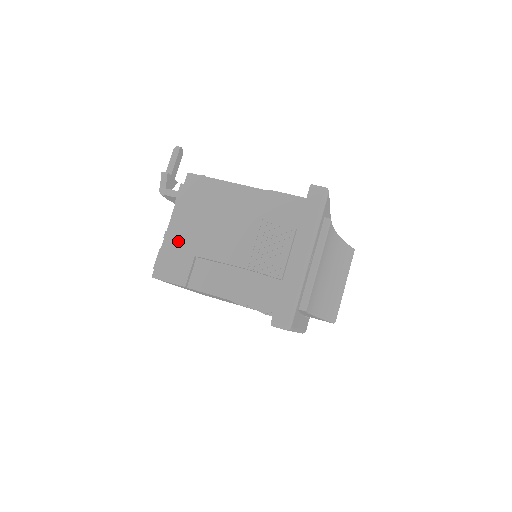
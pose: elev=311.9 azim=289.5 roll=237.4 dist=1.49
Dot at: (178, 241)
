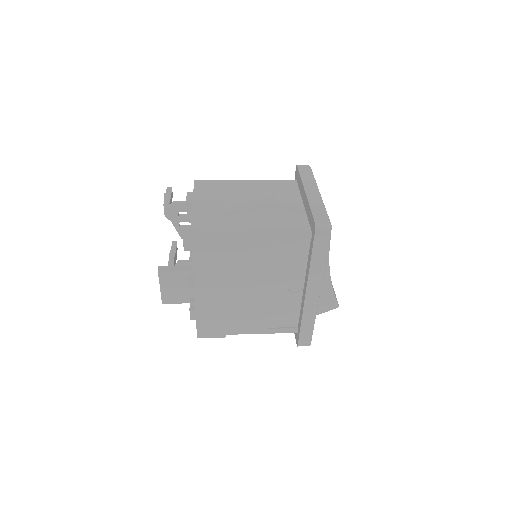
Dot at: (205, 208)
